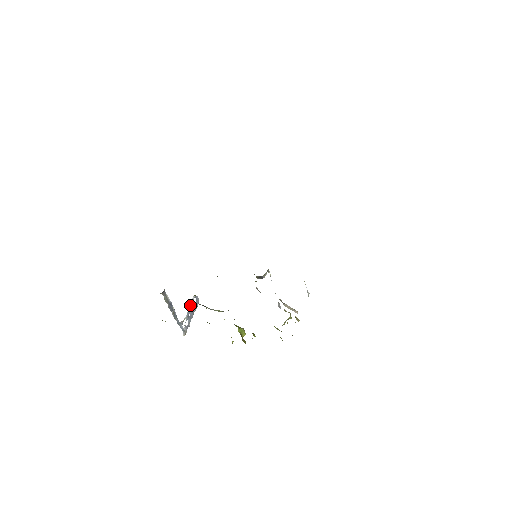
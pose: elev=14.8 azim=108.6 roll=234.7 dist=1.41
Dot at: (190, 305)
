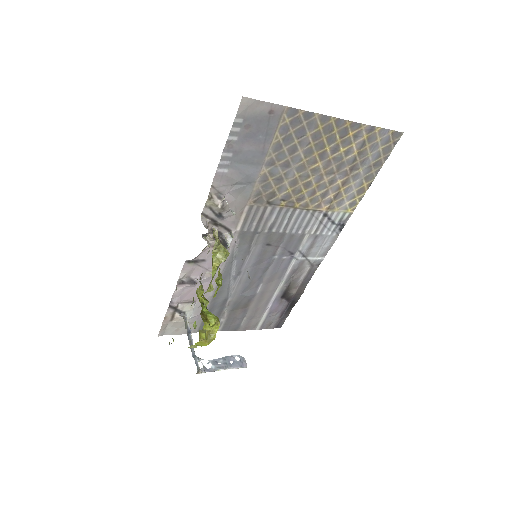
Dot at: (226, 357)
